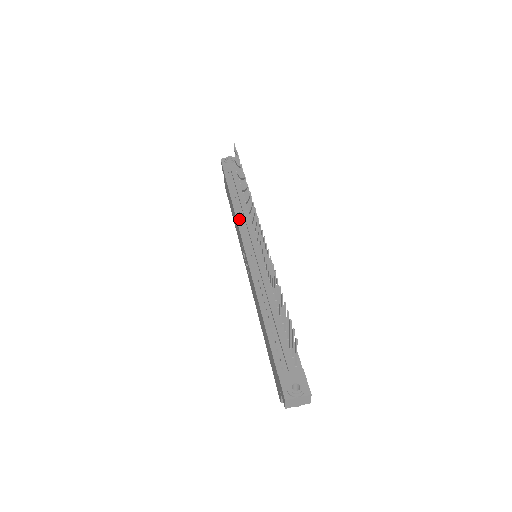
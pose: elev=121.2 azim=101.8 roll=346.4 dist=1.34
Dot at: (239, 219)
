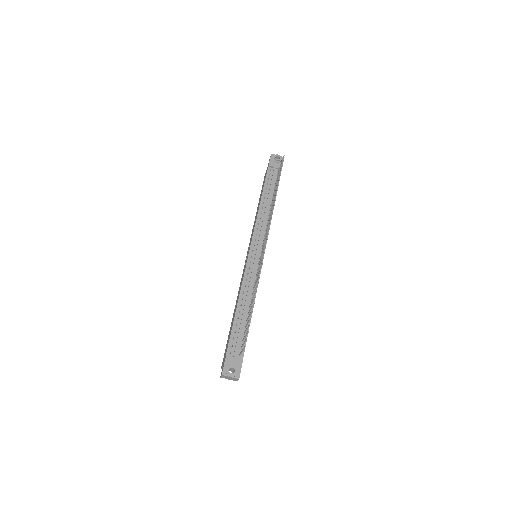
Dot at: (258, 220)
